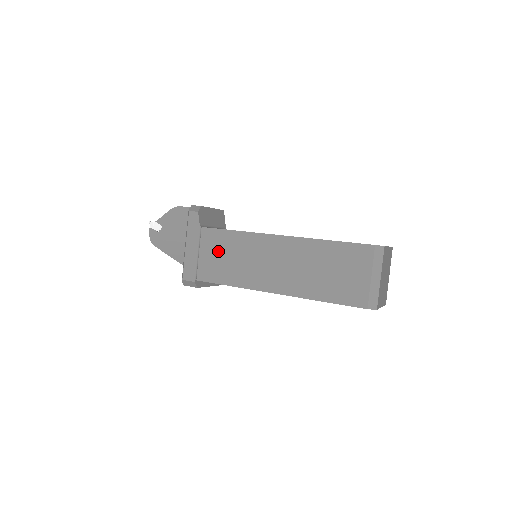
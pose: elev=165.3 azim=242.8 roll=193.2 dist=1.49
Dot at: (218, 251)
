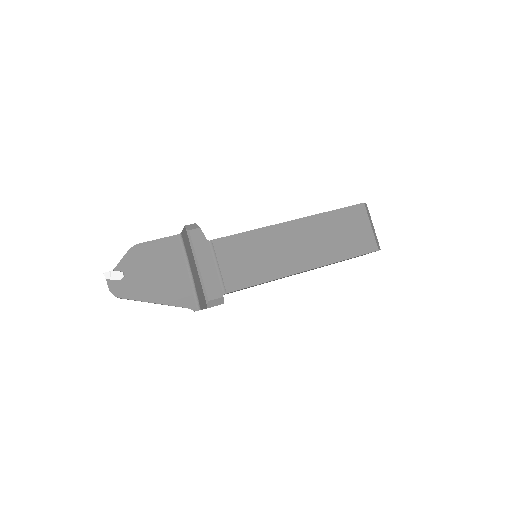
Dot at: (239, 256)
